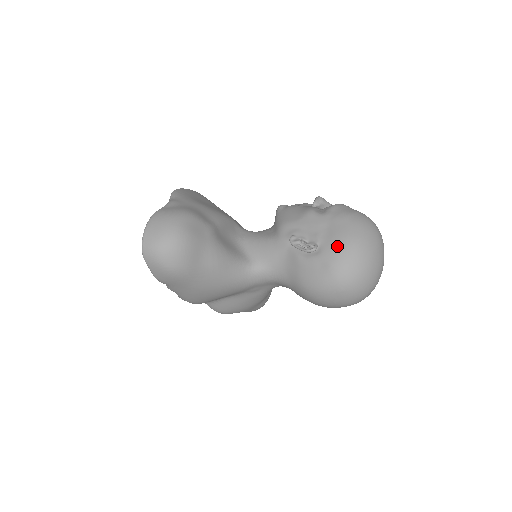
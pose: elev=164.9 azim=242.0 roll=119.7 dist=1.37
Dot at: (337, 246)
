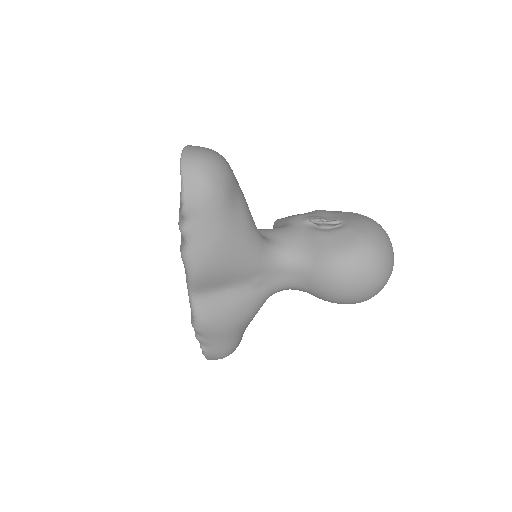
Dot at: (360, 221)
